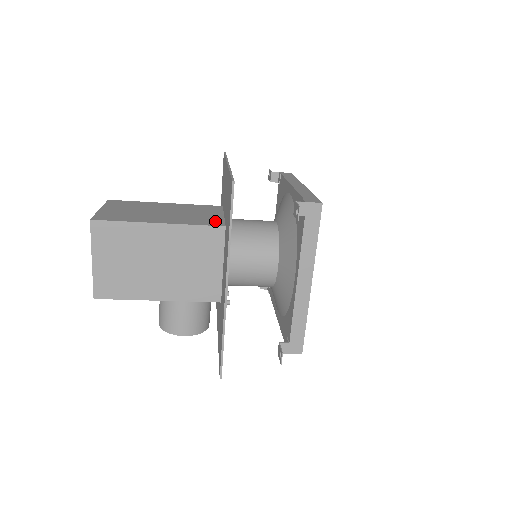
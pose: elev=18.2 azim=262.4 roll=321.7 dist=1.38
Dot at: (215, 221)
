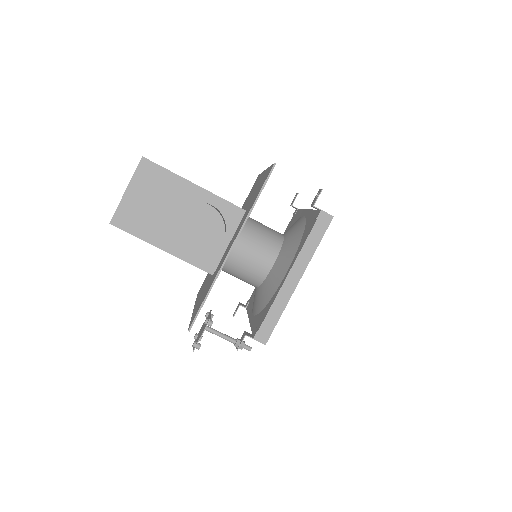
Dot at: occluded
